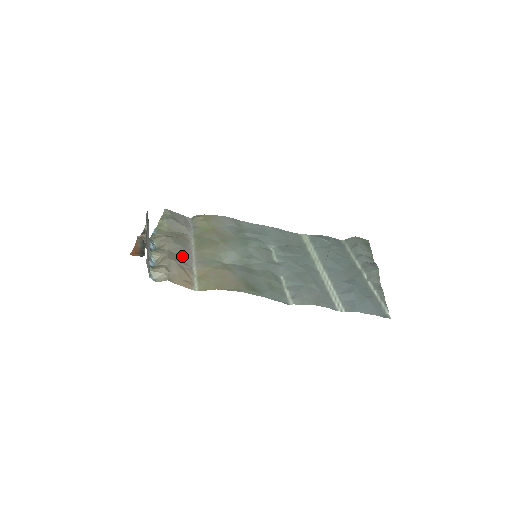
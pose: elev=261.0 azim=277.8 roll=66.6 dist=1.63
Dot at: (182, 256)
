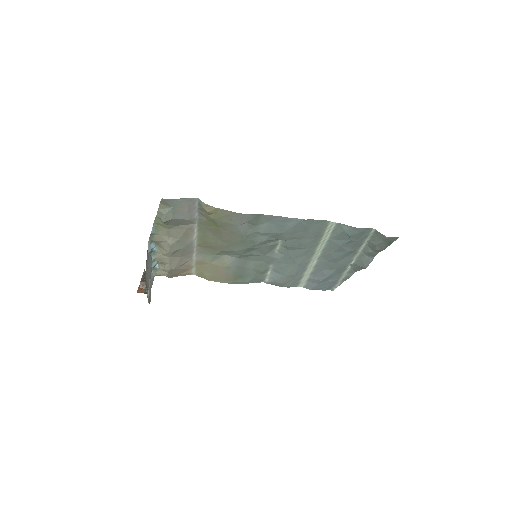
Dot at: (183, 256)
